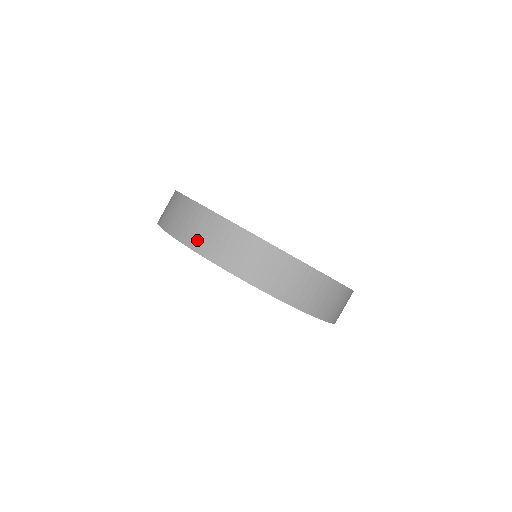
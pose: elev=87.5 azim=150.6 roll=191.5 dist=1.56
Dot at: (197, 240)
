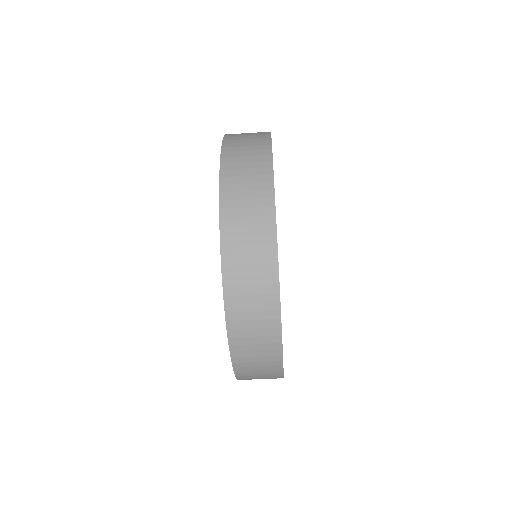
Dot at: (233, 176)
